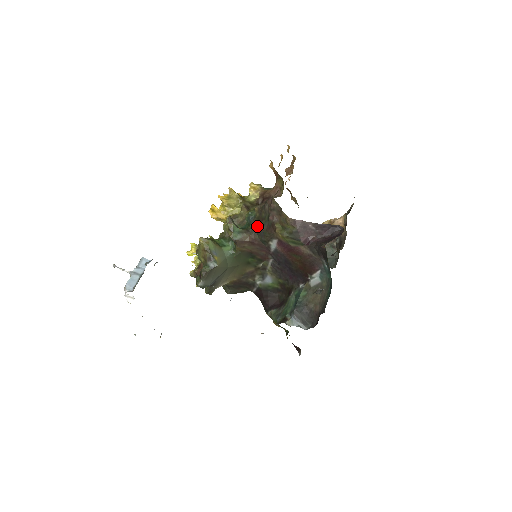
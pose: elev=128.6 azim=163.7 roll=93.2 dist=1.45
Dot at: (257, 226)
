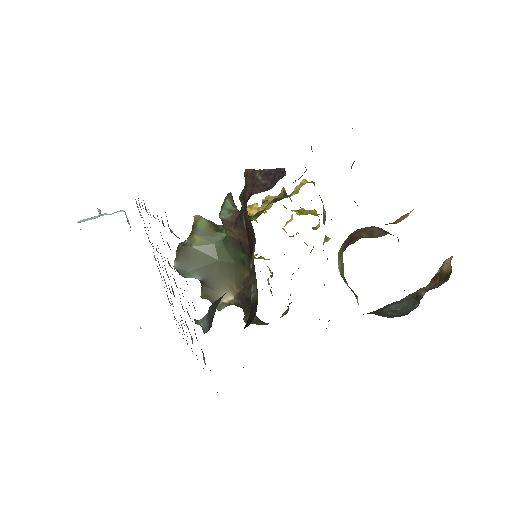
Dot at: occluded
